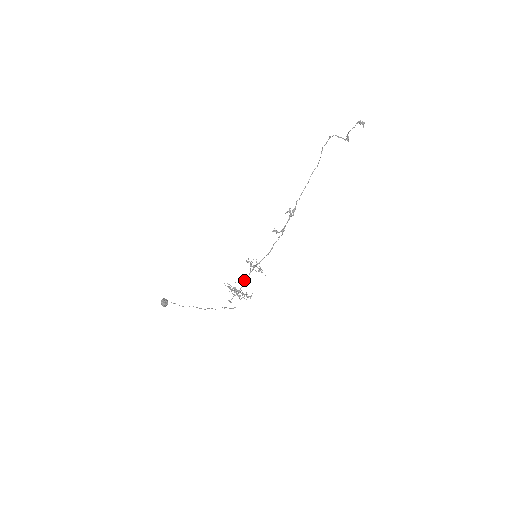
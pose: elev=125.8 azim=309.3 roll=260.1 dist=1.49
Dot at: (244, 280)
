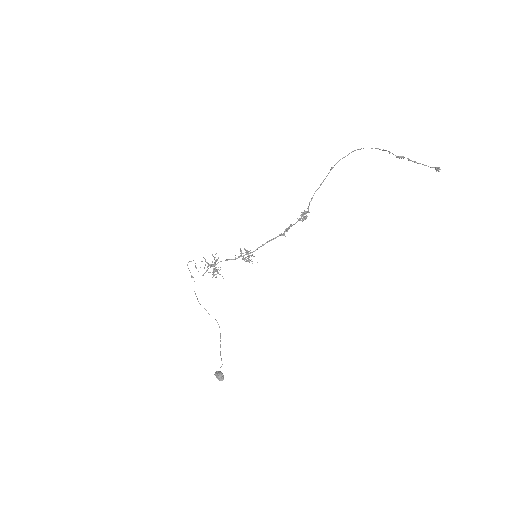
Dot at: occluded
